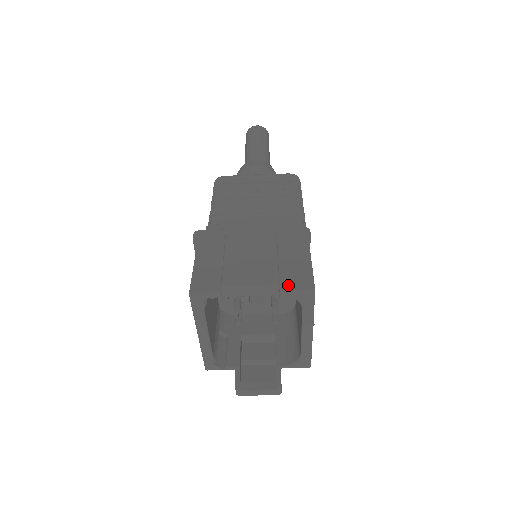
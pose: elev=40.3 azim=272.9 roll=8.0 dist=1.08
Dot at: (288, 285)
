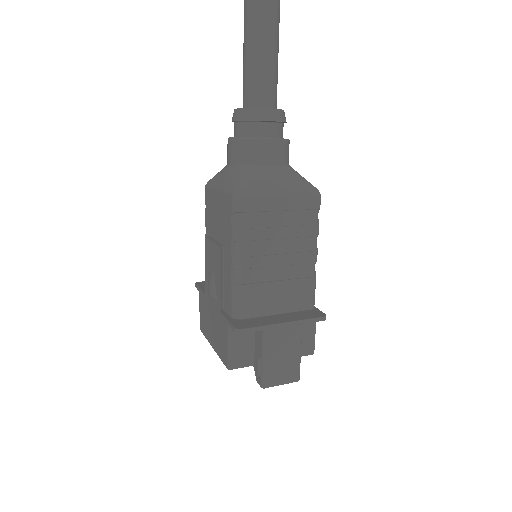
Dot at: occluded
